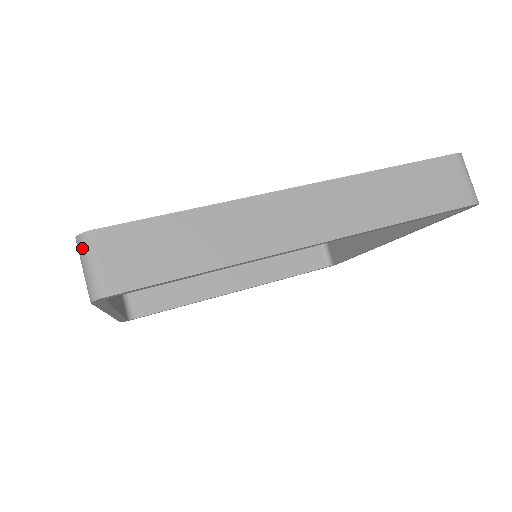
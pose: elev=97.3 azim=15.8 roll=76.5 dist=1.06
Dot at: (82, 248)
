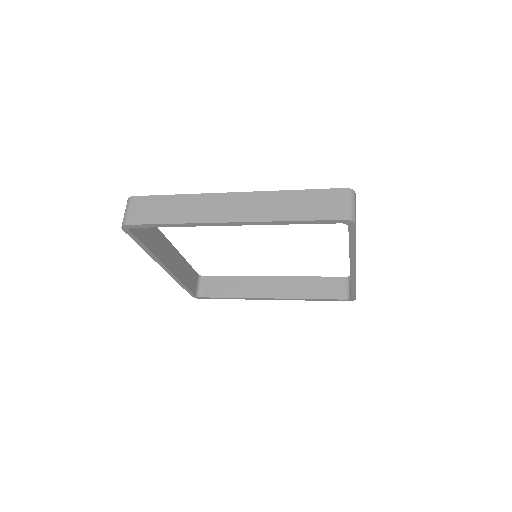
Dot at: (127, 204)
